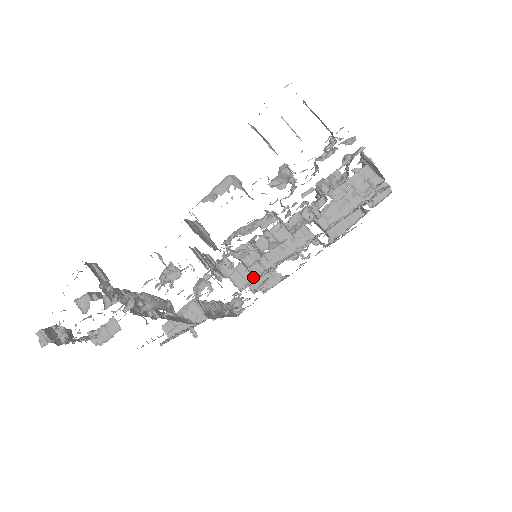
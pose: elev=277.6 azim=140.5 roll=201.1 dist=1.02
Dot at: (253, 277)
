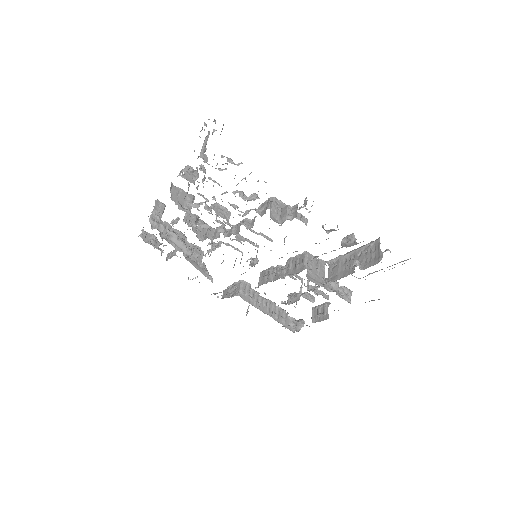
Dot at: (267, 280)
